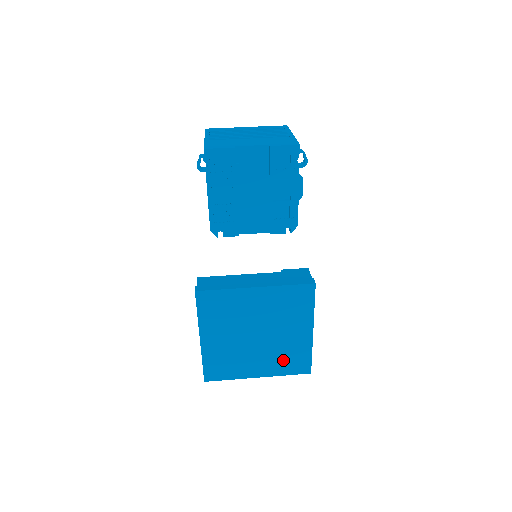
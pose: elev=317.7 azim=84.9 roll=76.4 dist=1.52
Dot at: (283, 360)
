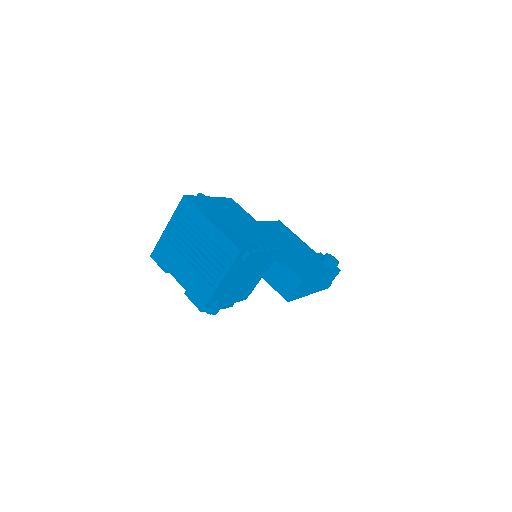
Dot at: occluded
